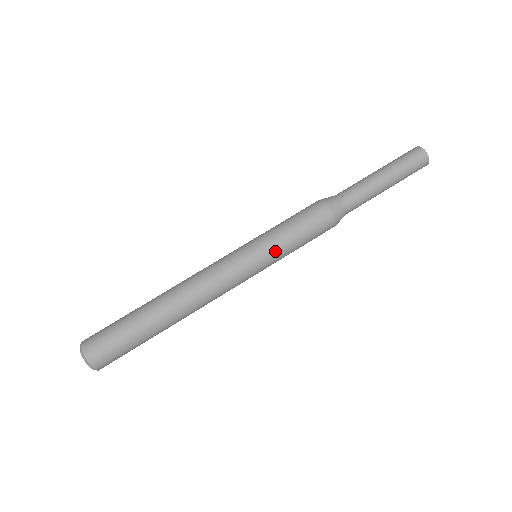
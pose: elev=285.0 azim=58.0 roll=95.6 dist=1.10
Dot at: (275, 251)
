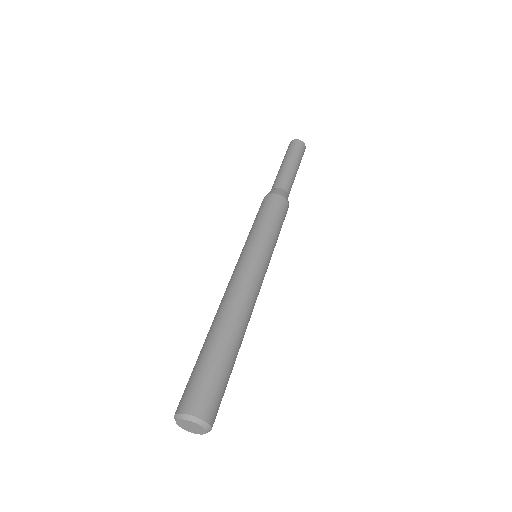
Dot at: (274, 245)
